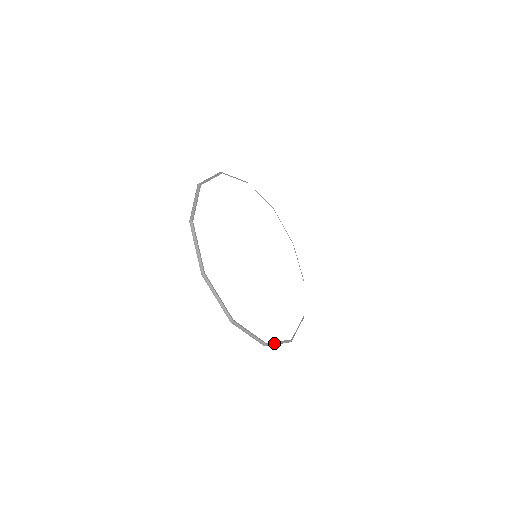
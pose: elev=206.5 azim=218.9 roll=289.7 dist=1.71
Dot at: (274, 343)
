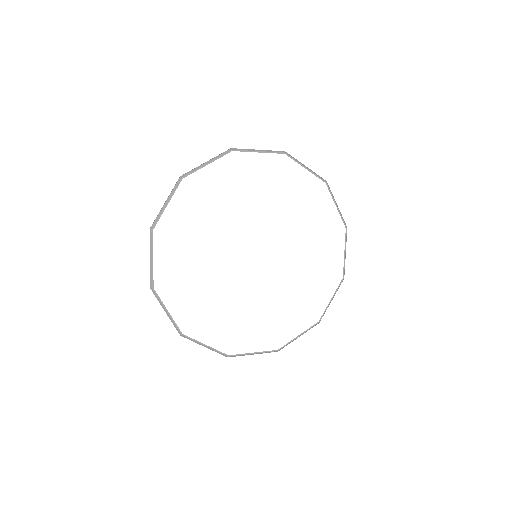
Dot at: (196, 341)
